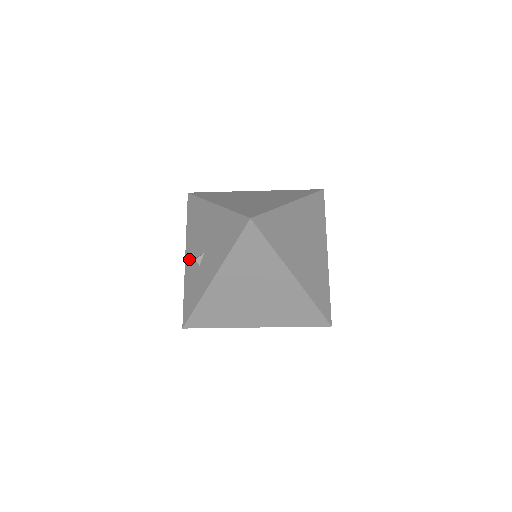
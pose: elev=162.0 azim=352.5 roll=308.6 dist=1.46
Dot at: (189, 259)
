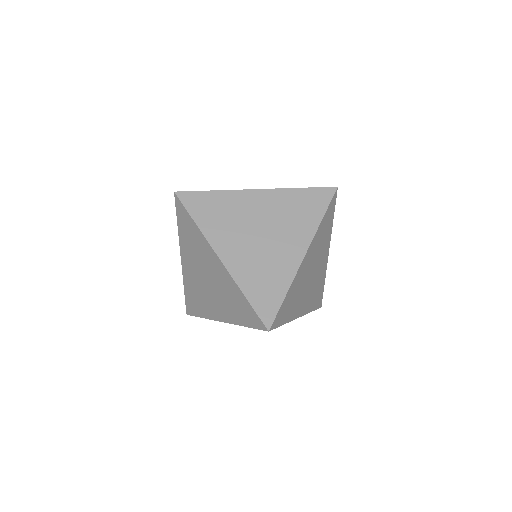
Dot at: occluded
